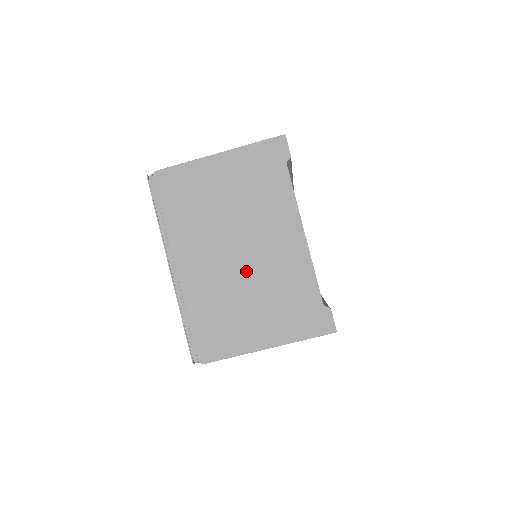
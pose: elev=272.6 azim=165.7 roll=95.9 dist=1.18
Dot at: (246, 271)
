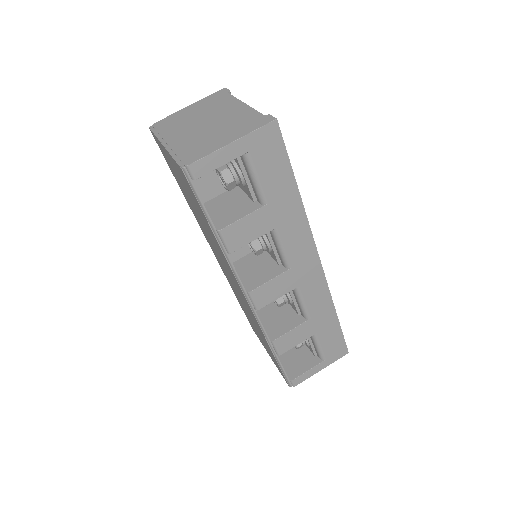
Dot at: (212, 126)
